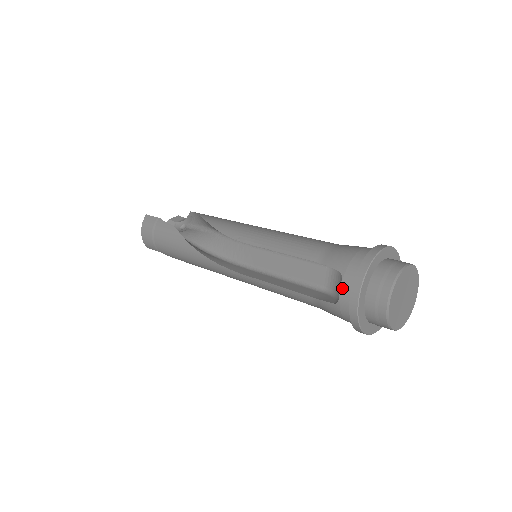
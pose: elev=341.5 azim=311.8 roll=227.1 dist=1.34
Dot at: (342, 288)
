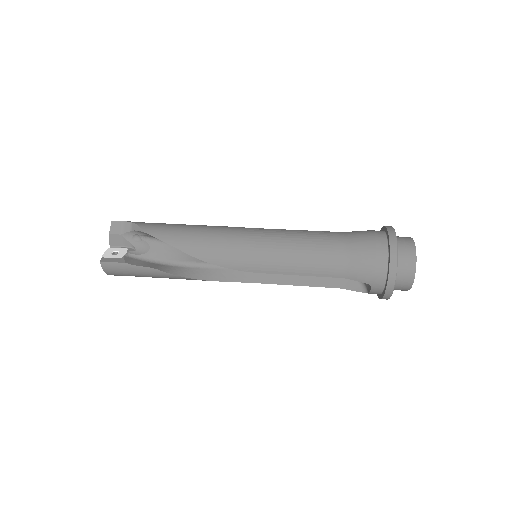
Dot at: (372, 291)
